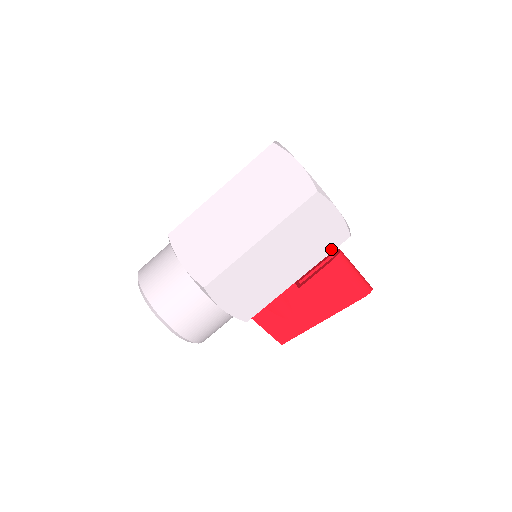
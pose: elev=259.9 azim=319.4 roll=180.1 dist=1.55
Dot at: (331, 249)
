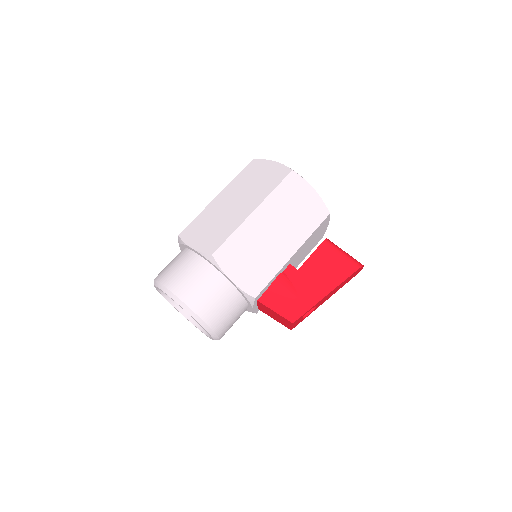
Dot at: (316, 225)
